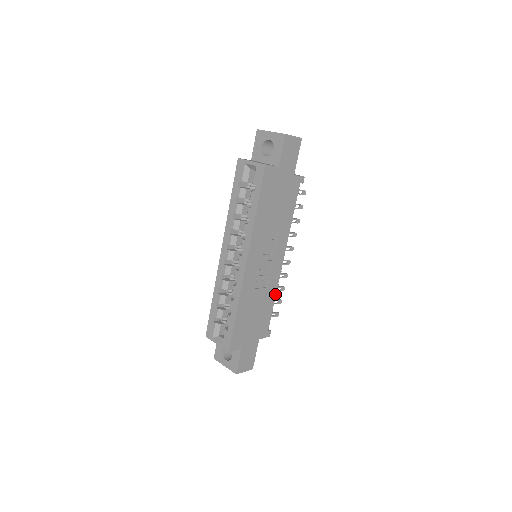
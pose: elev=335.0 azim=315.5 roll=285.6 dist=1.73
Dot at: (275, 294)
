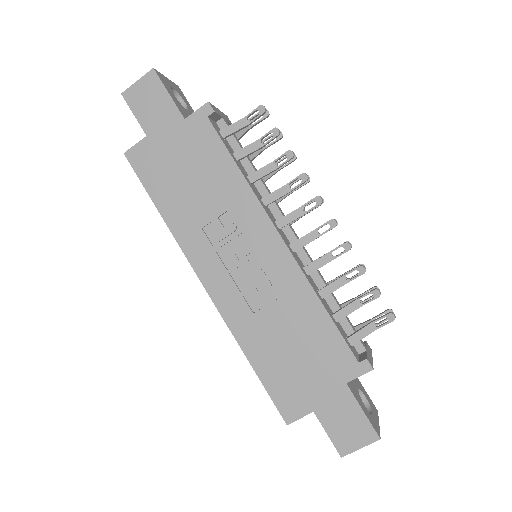
Dot at: (315, 296)
